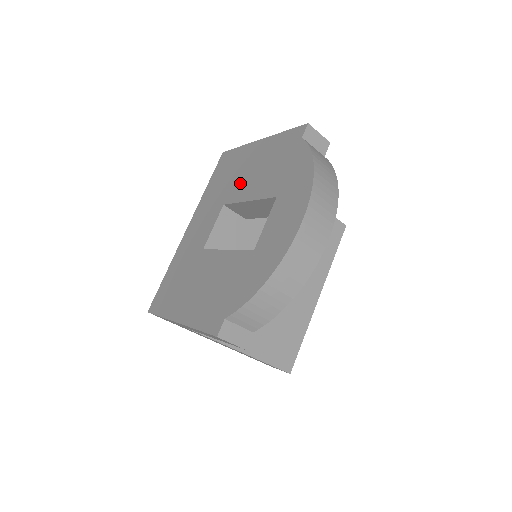
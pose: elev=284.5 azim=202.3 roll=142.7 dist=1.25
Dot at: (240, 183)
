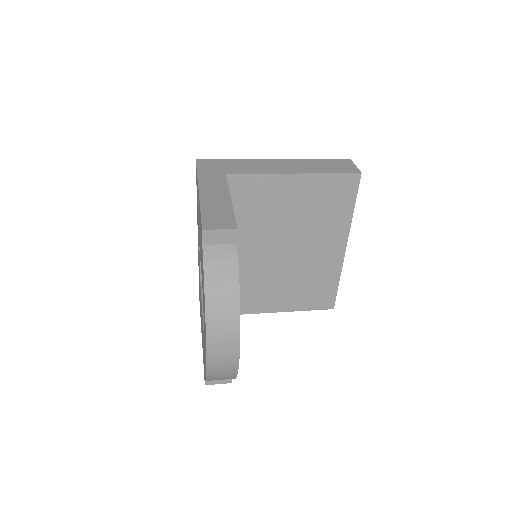
Dot at: (199, 235)
